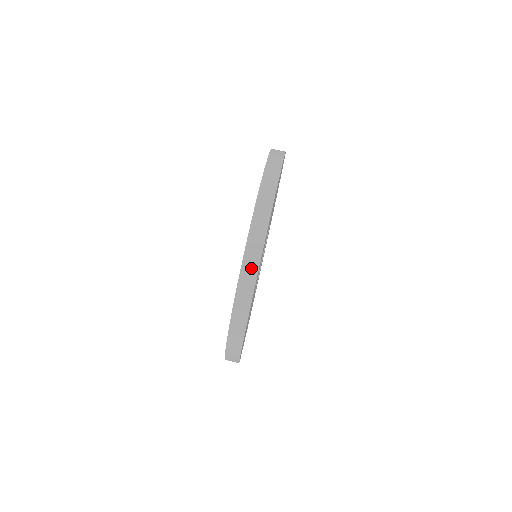
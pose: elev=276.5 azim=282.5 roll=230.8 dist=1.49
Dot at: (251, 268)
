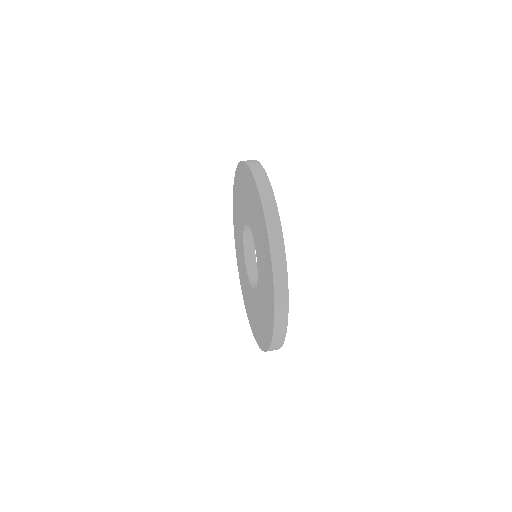
Dot at: (281, 269)
